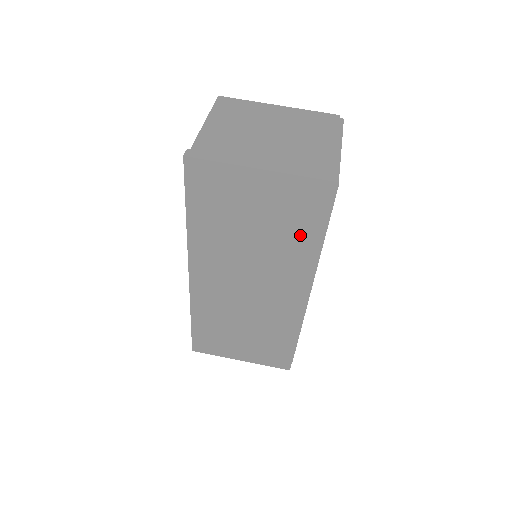
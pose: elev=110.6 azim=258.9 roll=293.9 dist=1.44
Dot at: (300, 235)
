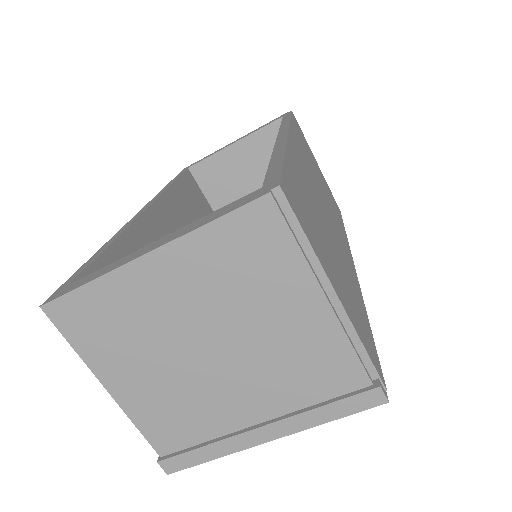
Dot at: occluded
